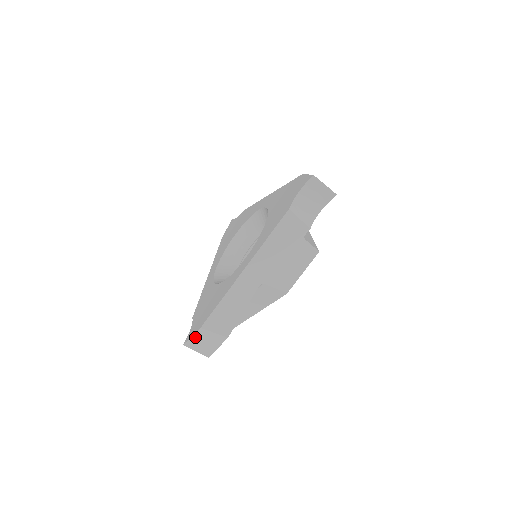
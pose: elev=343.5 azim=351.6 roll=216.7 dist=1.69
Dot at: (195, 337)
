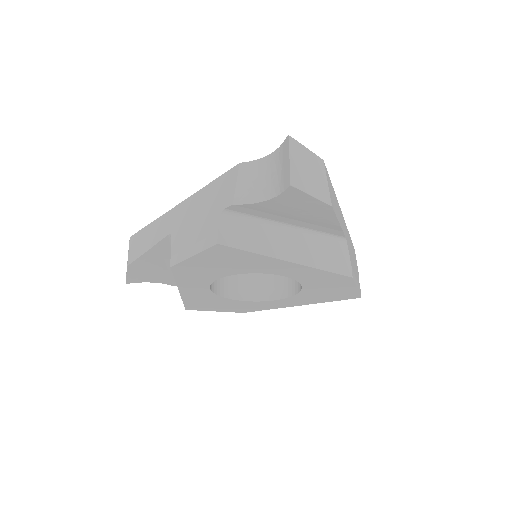
Dot at: occluded
